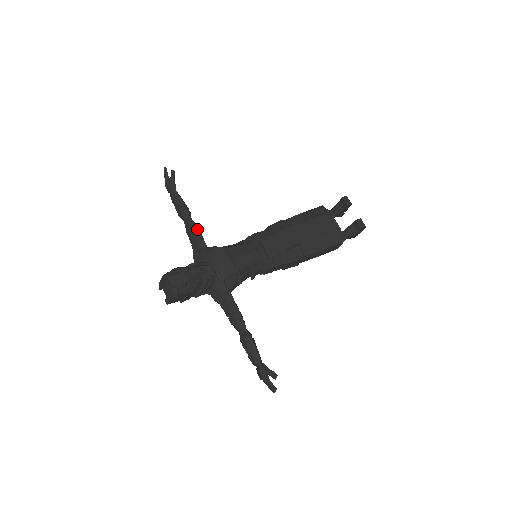
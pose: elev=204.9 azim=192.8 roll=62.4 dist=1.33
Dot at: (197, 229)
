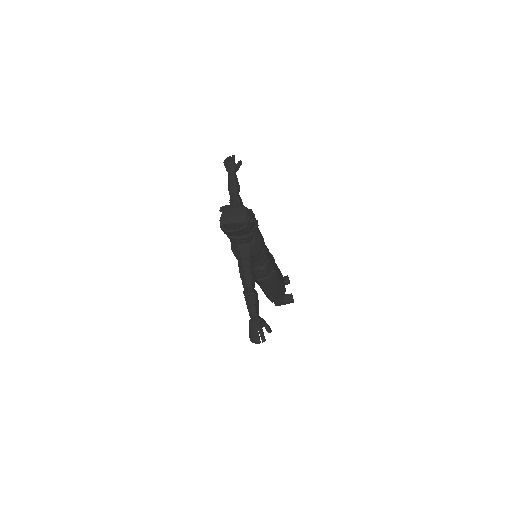
Dot at: occluded
